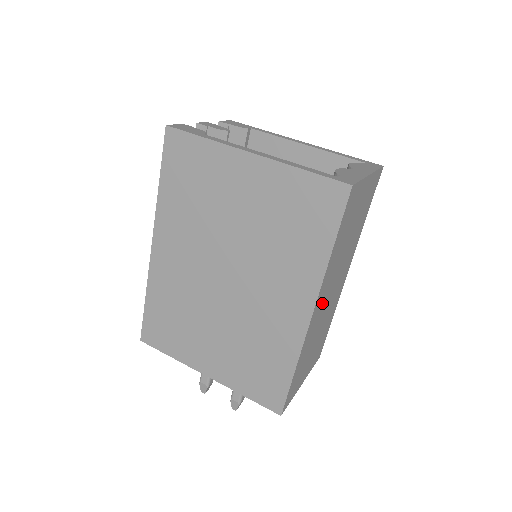
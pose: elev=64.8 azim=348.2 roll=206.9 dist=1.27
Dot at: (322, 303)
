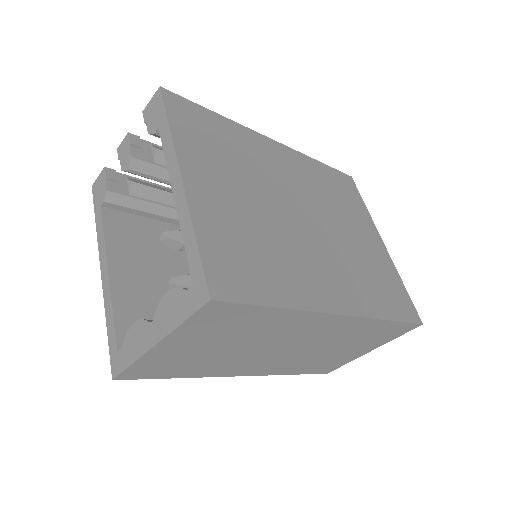
Dot at: (263, 363)
